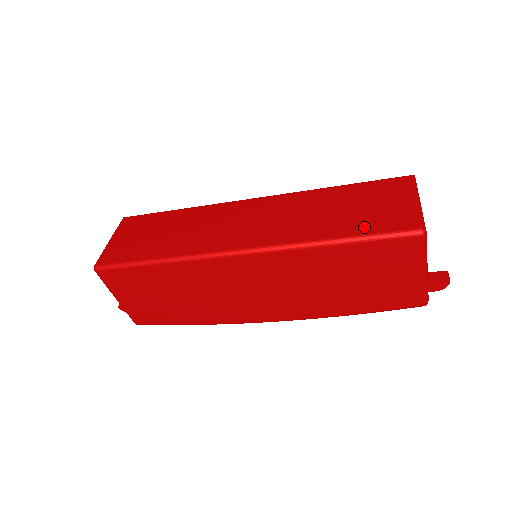
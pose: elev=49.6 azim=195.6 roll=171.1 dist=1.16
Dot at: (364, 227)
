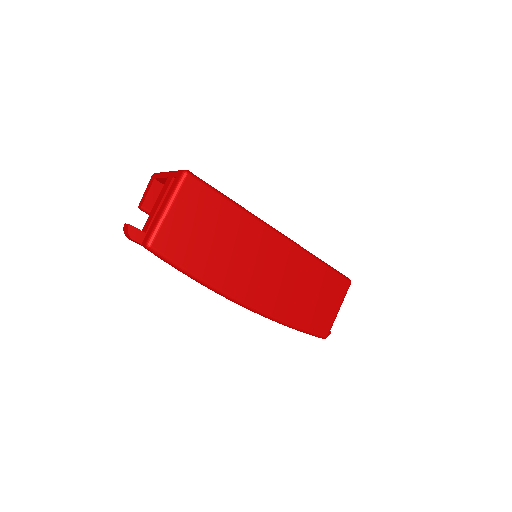
Dot at: occluded
